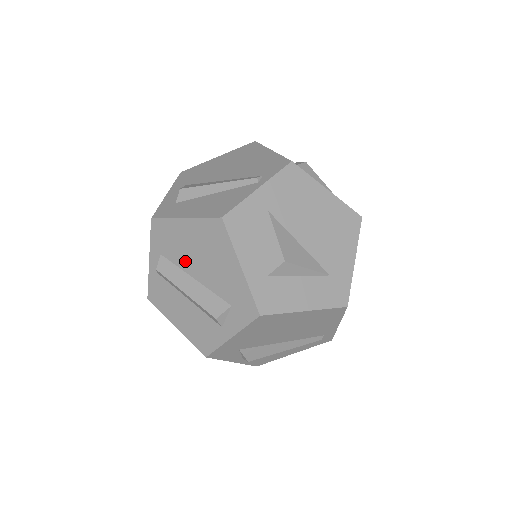
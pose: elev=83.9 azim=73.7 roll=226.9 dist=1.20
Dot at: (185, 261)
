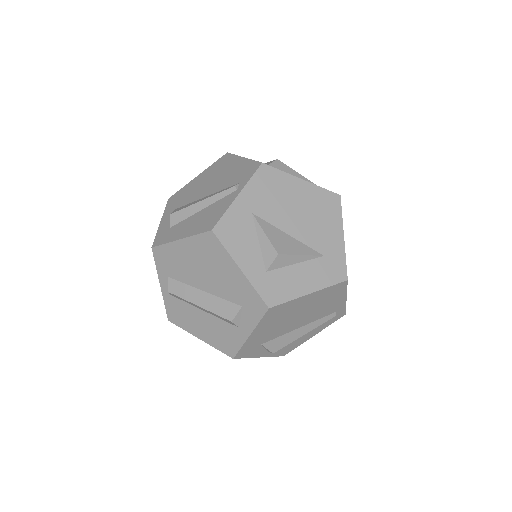
Dot at: (191, 277)
